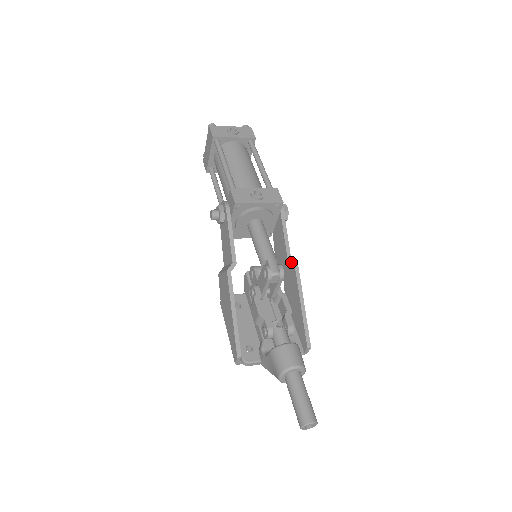
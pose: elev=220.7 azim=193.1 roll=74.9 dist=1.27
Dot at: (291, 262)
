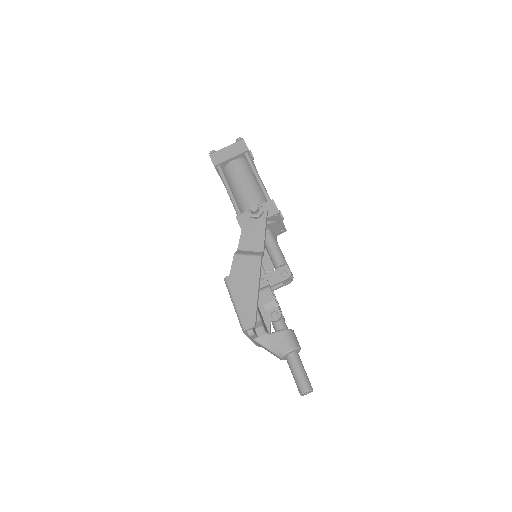
Dot at: occluded
